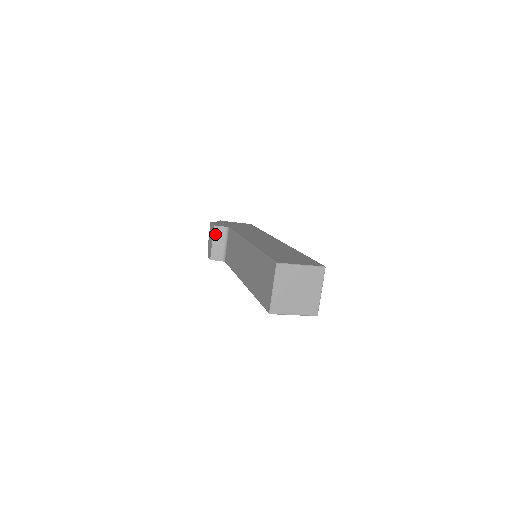
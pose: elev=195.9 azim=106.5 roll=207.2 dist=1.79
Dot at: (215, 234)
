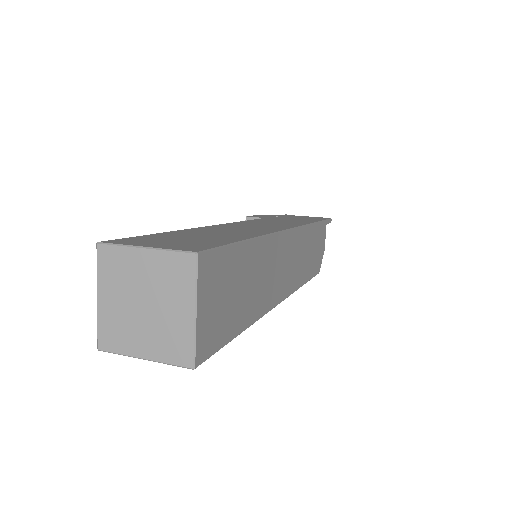
Dot at: occluded
